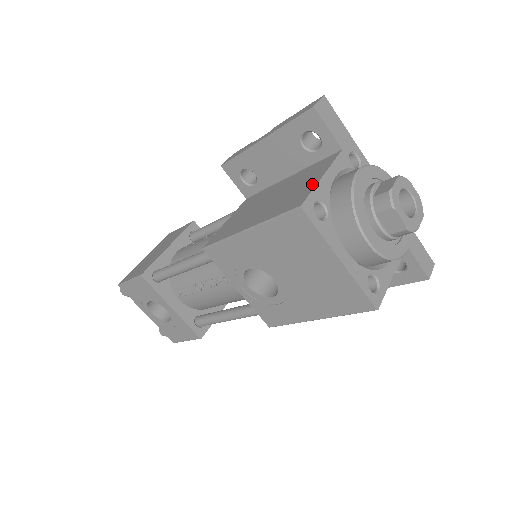
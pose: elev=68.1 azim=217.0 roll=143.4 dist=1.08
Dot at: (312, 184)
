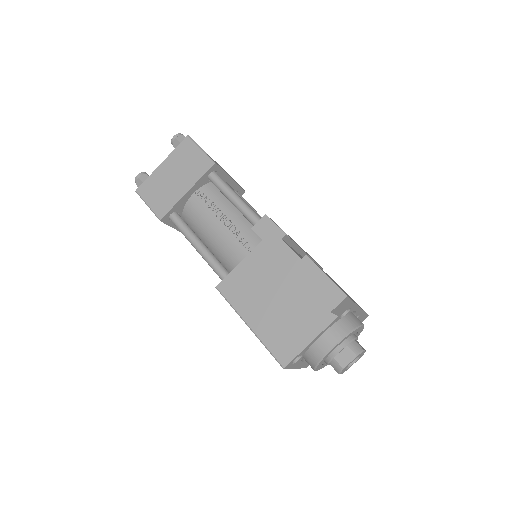
Dot at: (301, 344)
